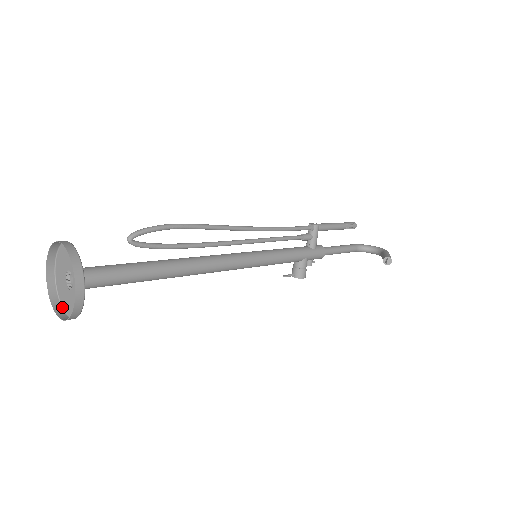
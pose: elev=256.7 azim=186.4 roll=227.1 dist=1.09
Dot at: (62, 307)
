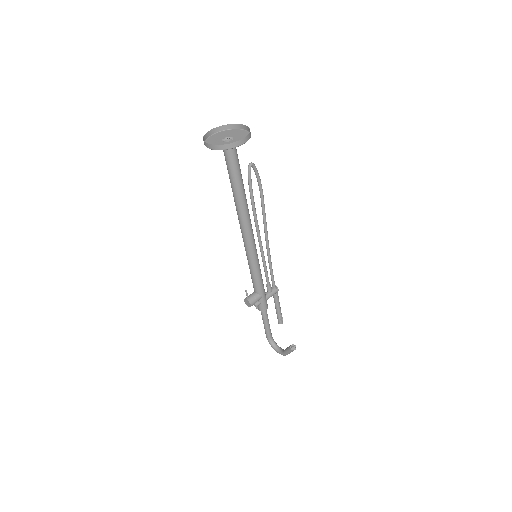
Dot at: (205, 145)
